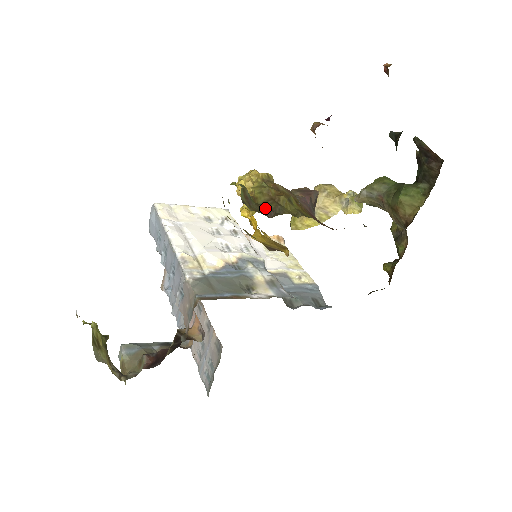
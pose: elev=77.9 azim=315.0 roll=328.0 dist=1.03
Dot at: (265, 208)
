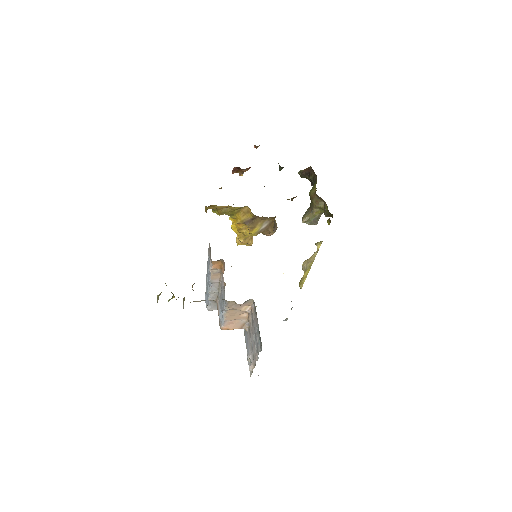
Dot at: occluded
